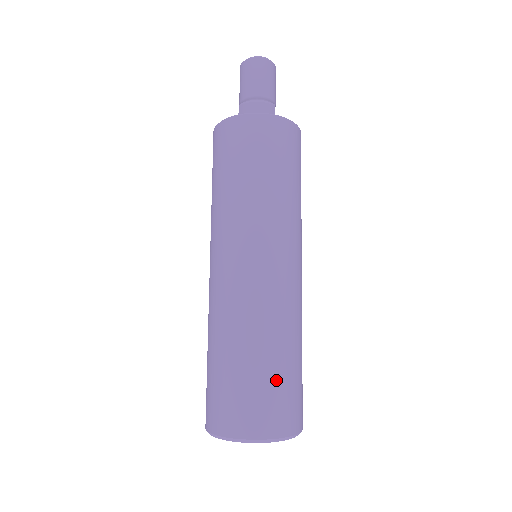
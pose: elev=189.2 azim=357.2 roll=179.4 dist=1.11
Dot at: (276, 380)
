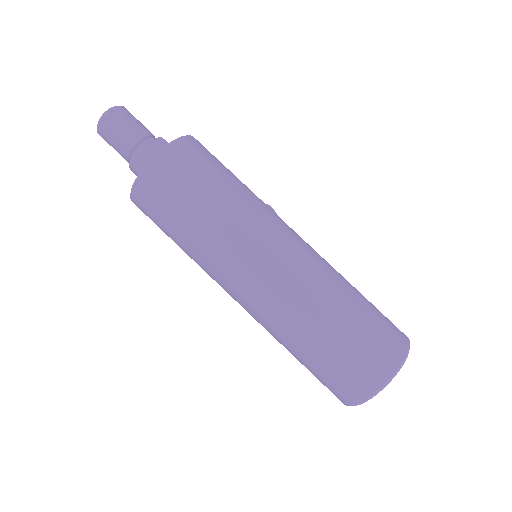
Dot at: (340, 351)
